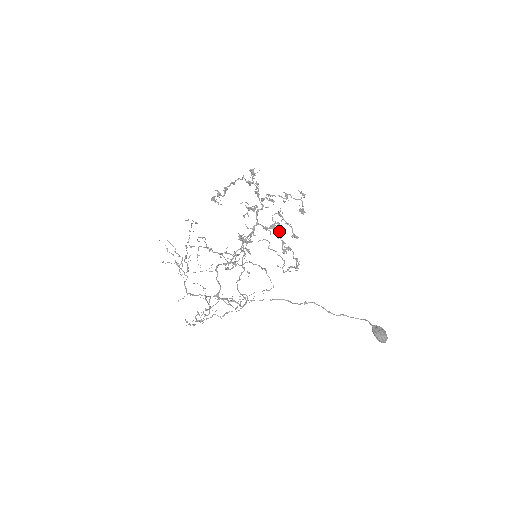
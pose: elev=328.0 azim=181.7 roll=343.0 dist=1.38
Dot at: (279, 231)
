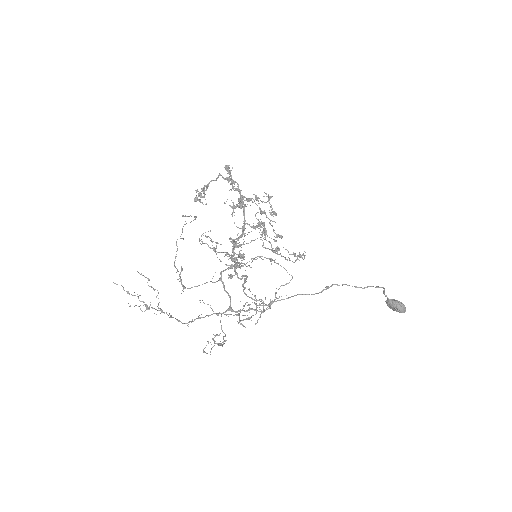
Dot at: (265, 231)
